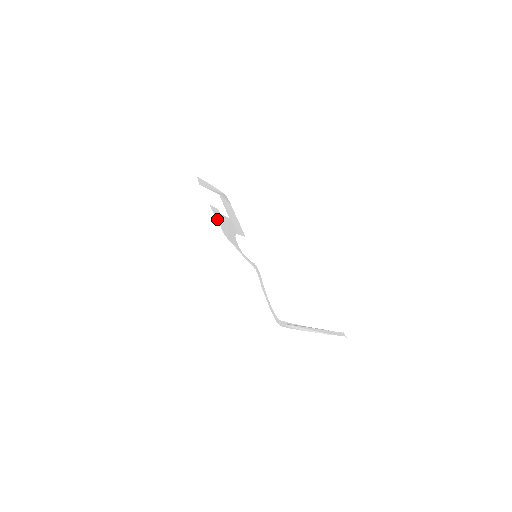
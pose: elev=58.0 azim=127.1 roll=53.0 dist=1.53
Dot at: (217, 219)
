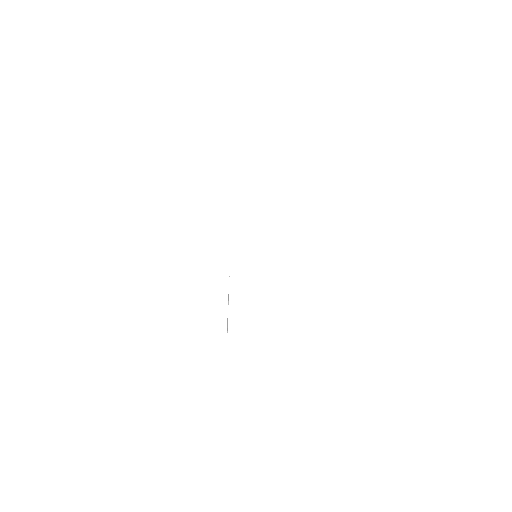
Dot at: occluded
